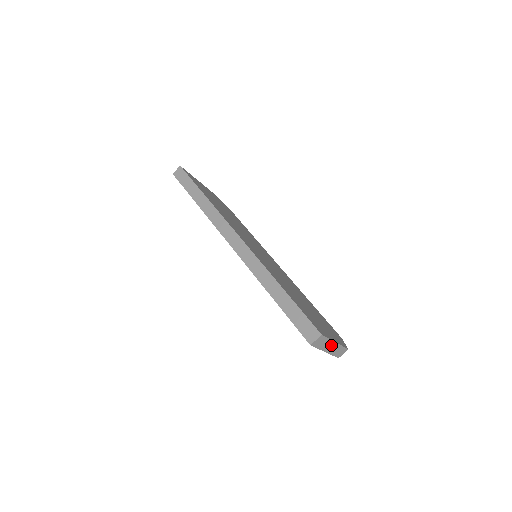
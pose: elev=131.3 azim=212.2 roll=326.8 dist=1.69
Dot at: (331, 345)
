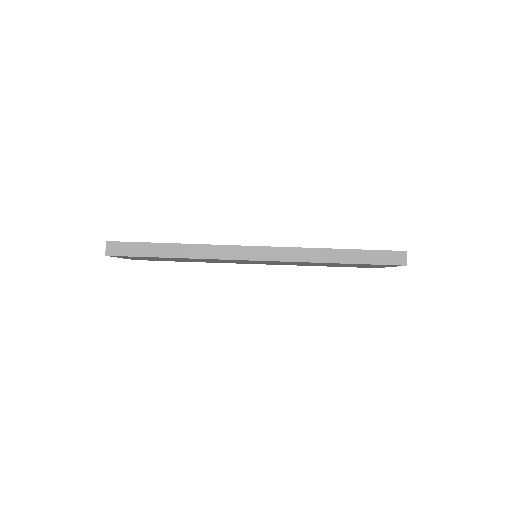
Dot at: occluded
